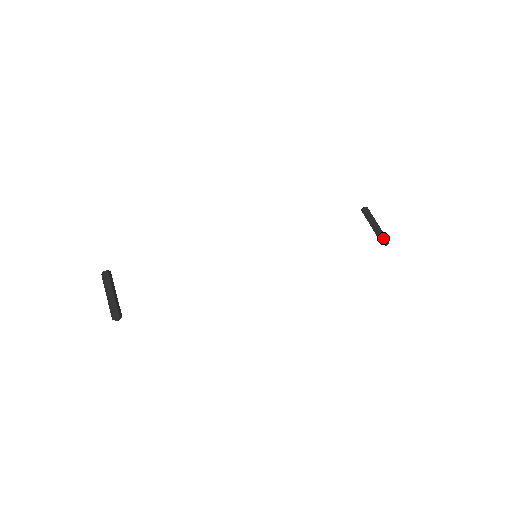
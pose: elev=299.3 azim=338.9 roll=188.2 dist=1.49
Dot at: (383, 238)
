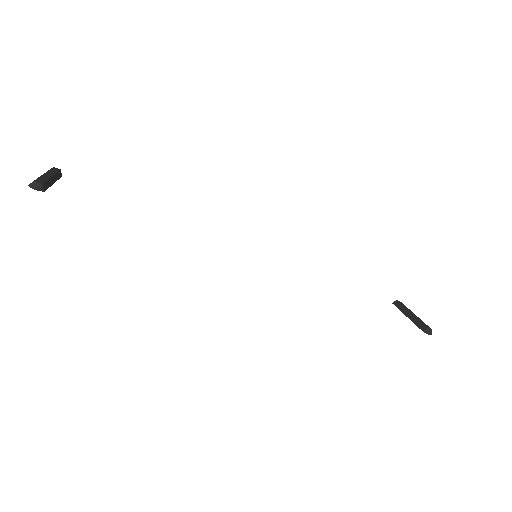
Dot at: (424, 324)
